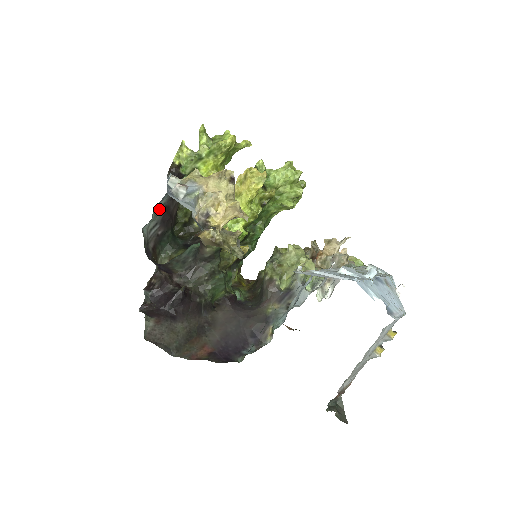
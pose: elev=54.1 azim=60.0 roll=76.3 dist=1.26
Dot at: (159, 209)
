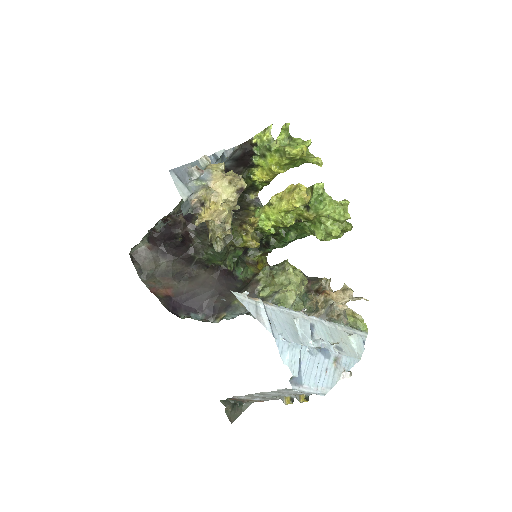
Dot at: occluded
